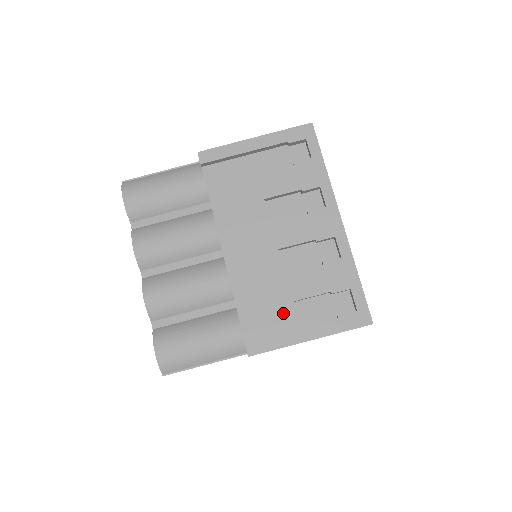
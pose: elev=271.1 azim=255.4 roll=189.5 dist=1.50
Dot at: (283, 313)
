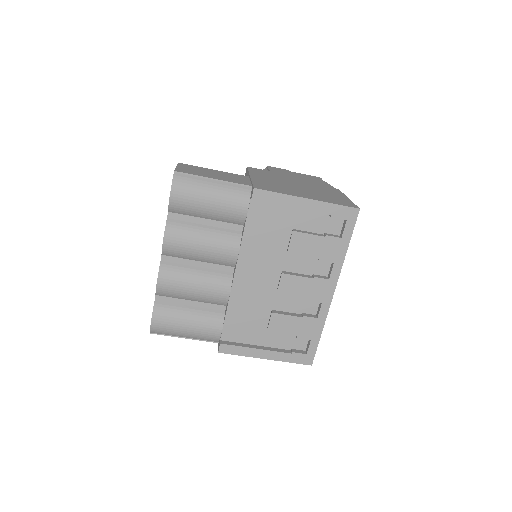
Dot at: (256, 333)
